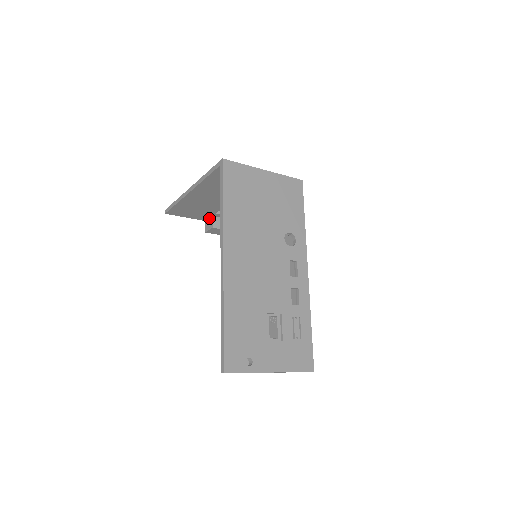
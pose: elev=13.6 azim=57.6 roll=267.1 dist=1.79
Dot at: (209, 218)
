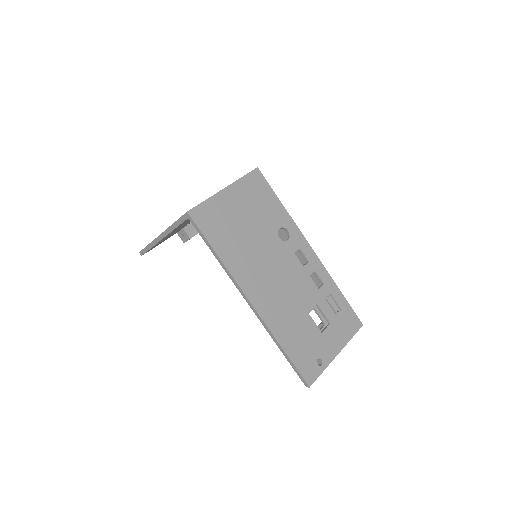
Dot at: (180, 230)
